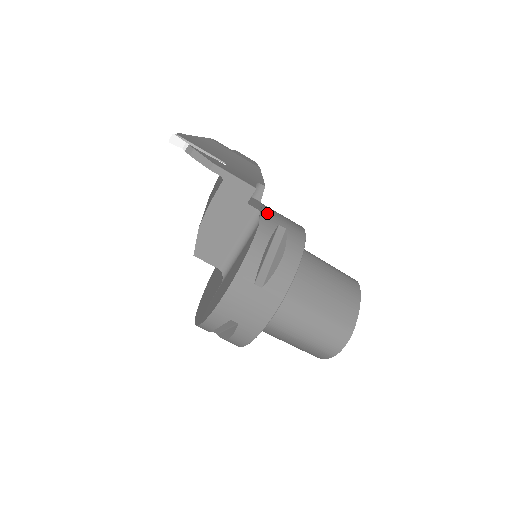
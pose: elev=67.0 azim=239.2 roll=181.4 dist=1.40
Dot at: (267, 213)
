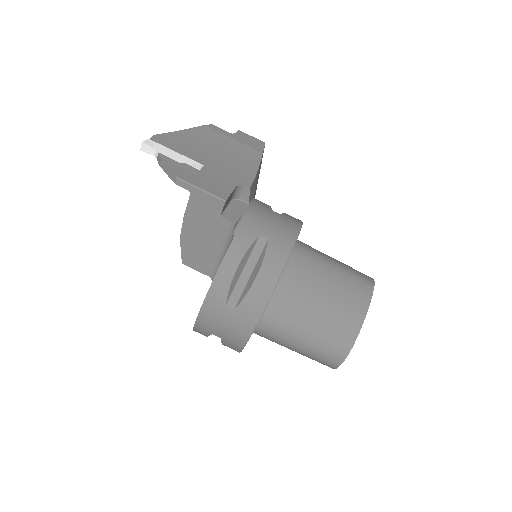
Dot at: (248, 221)
